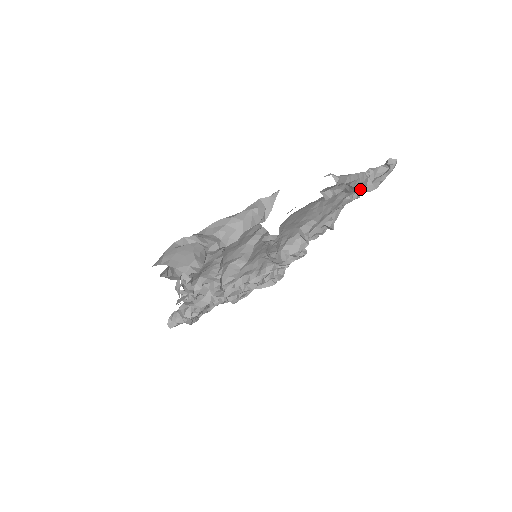
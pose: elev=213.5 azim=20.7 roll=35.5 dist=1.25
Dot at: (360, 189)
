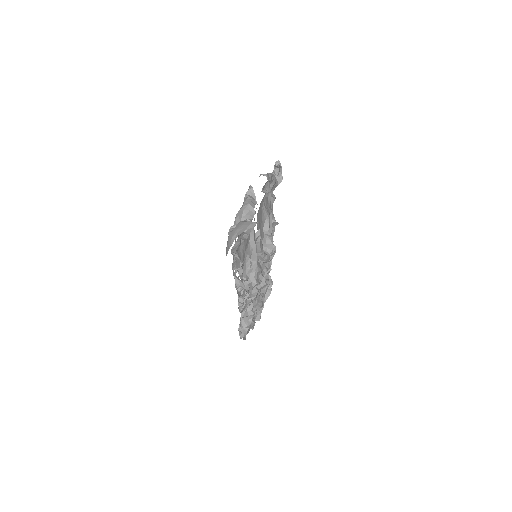
Dot at: (276, 183)
